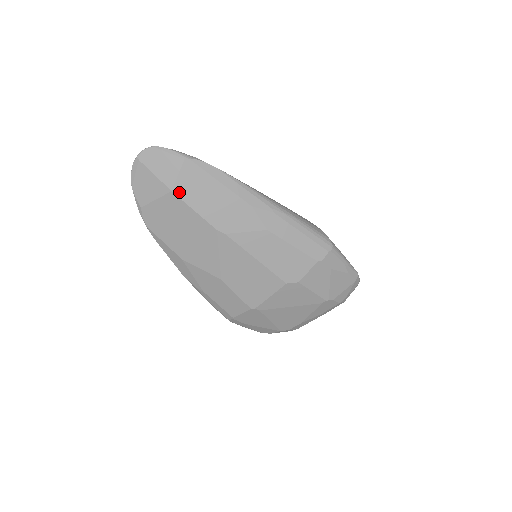
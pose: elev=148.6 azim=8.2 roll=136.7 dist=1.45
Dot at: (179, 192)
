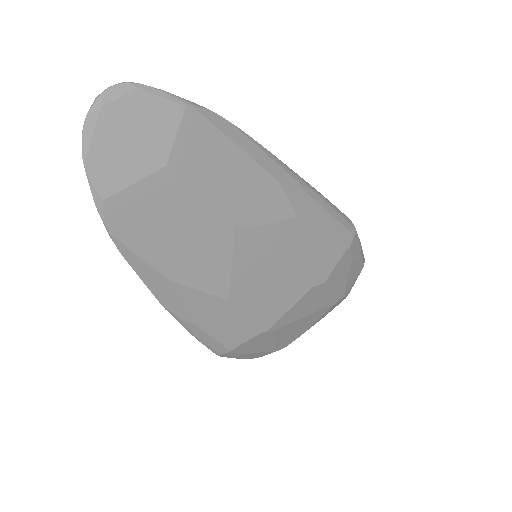
Dot at: (179, 166)
